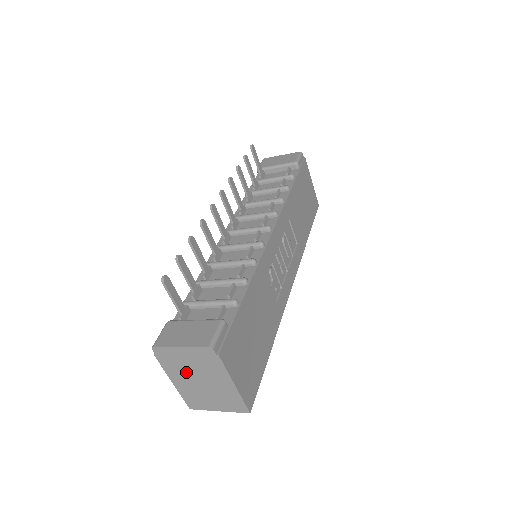
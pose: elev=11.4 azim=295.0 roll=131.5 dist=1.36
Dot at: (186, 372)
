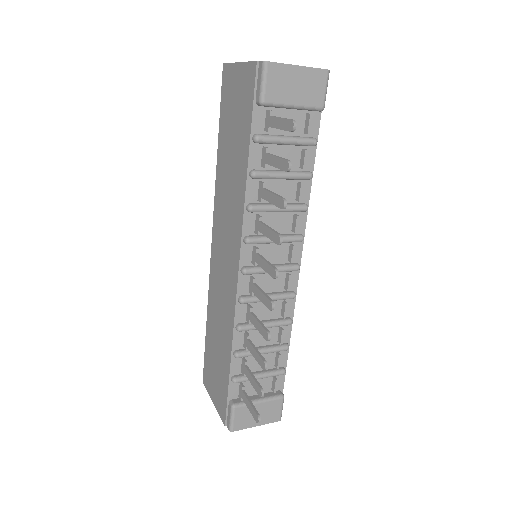
Dot at: occluded
